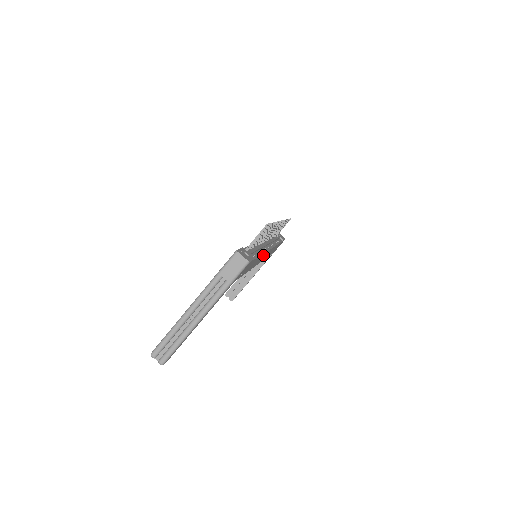
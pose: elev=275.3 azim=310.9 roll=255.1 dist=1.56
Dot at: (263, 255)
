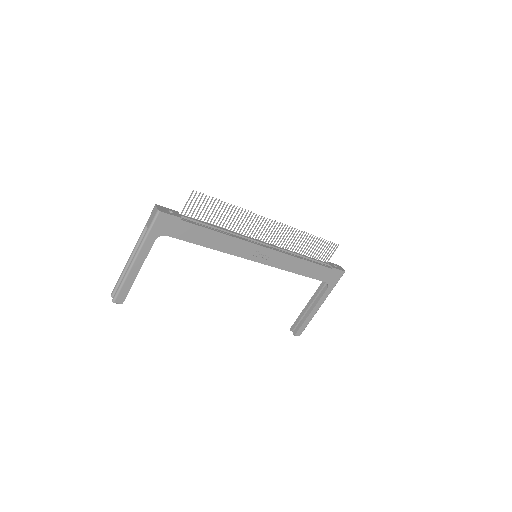
Dot at: (237, 242)
